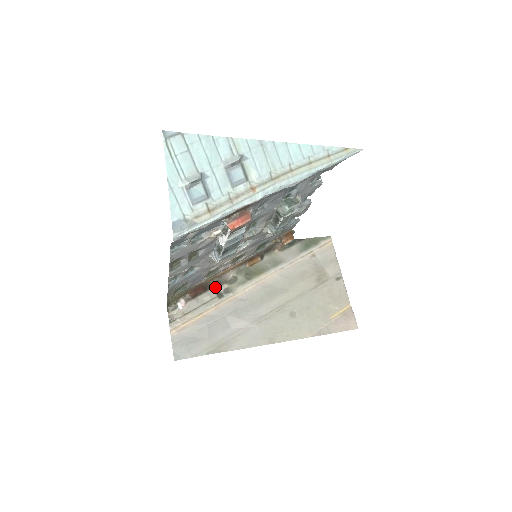
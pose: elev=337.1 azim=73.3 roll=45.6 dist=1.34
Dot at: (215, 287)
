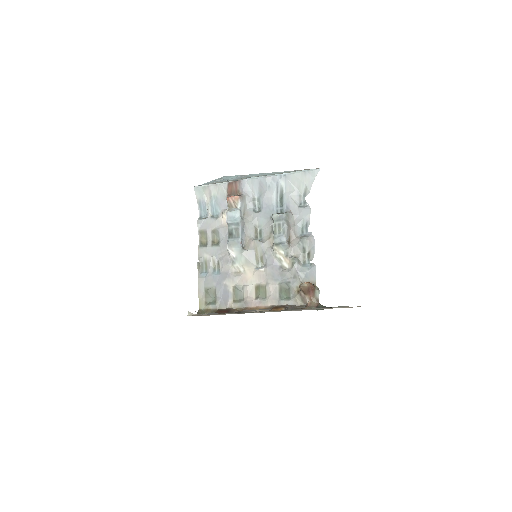
Dot at: occluded
